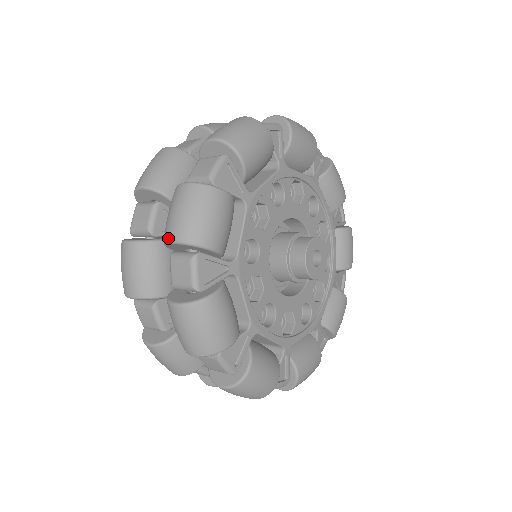
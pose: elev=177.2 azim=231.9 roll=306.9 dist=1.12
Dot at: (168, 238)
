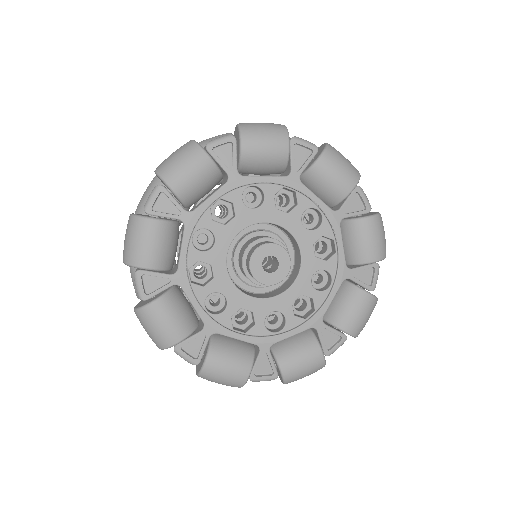
Dot at: occluded
